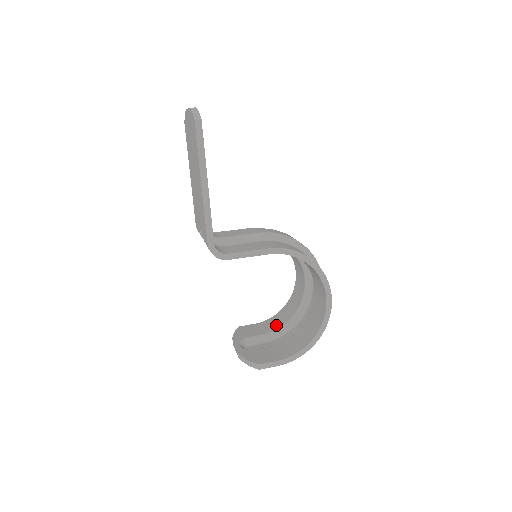
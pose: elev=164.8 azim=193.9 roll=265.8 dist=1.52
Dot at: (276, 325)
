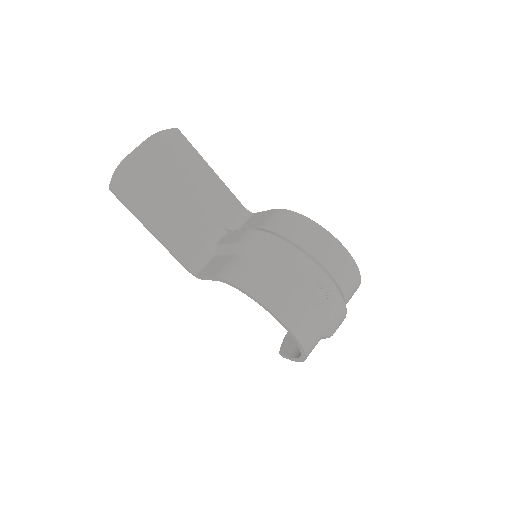
Dot at: occluded
